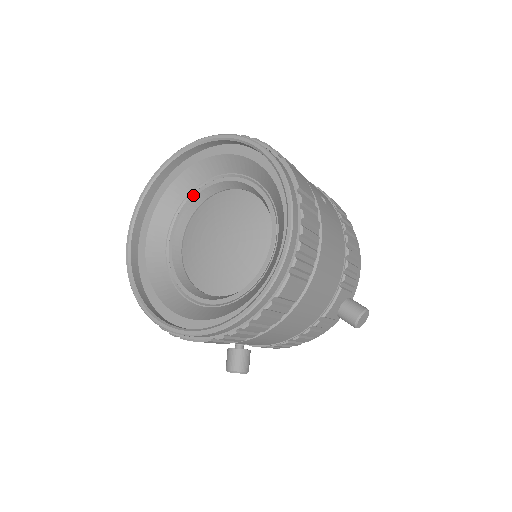
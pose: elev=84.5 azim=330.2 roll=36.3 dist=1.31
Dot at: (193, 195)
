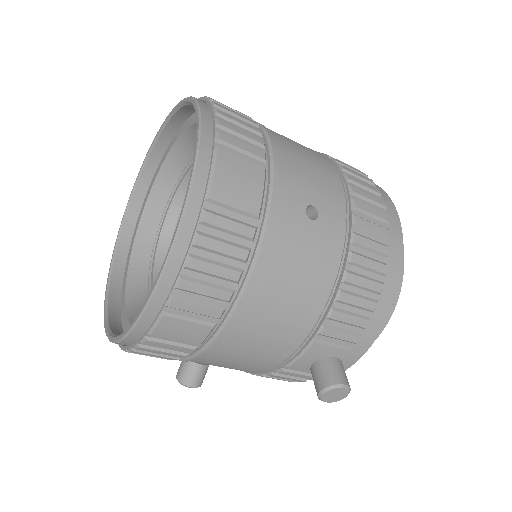
Dot at: (190, 166)
